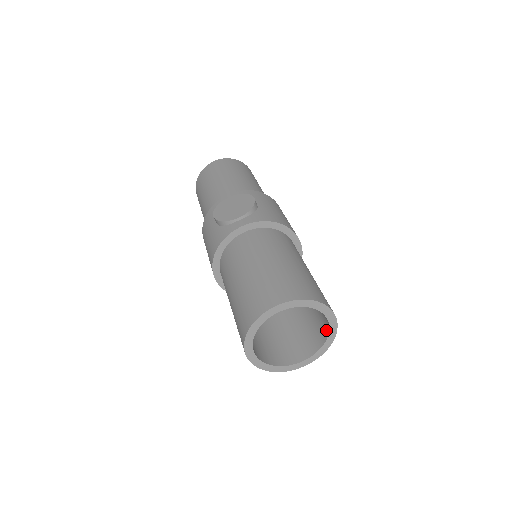
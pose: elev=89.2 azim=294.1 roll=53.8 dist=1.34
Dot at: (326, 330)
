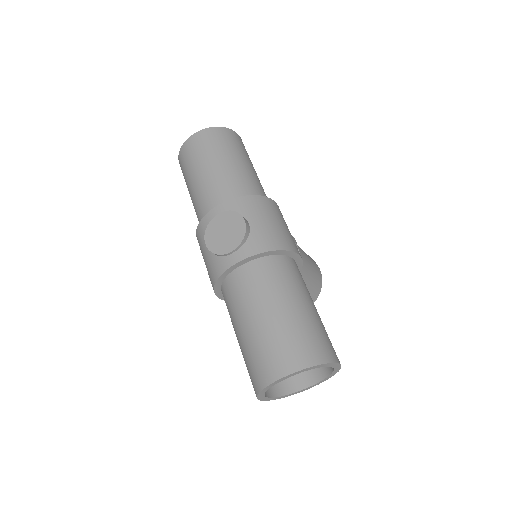
Dot at: occluded
